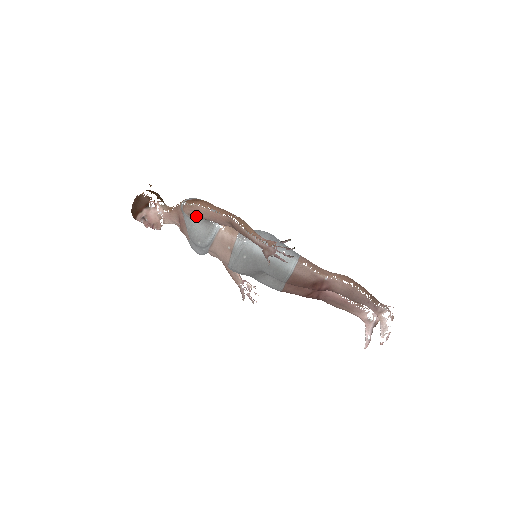
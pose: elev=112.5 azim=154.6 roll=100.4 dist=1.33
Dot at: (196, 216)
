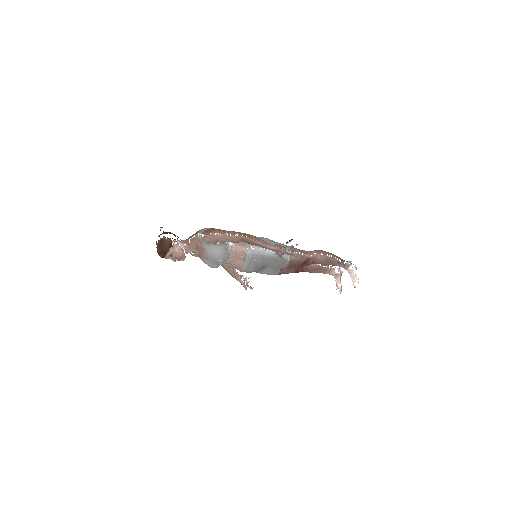
Dot at: (214, 242)
